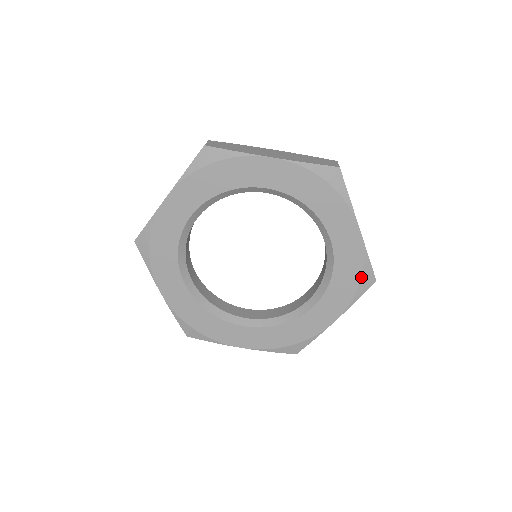
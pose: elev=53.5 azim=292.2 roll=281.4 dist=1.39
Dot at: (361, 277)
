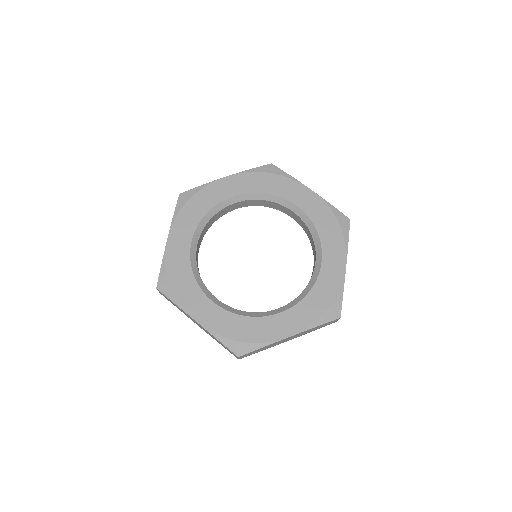
Dot at: (331, 306)
